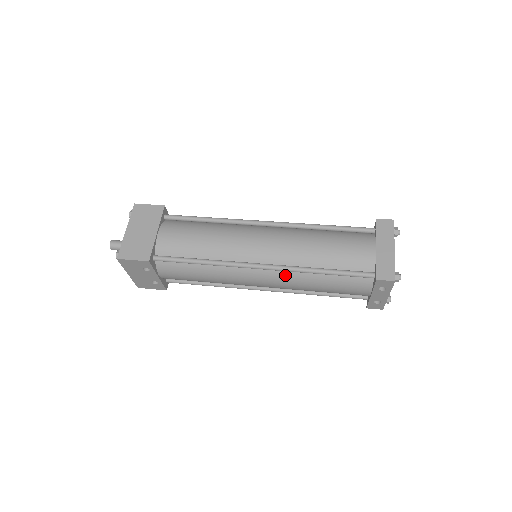
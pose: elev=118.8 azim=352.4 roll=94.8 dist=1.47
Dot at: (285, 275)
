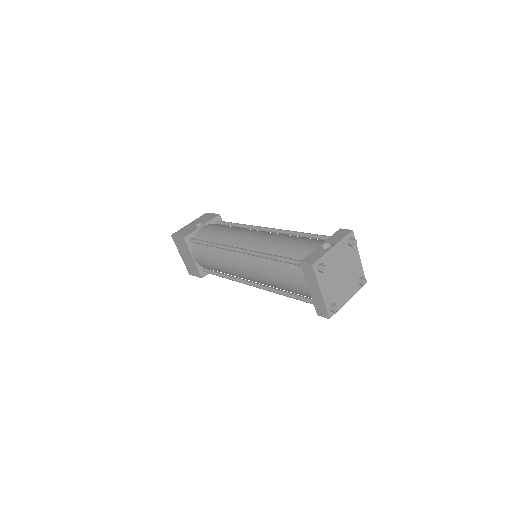
Dot at: occluded
